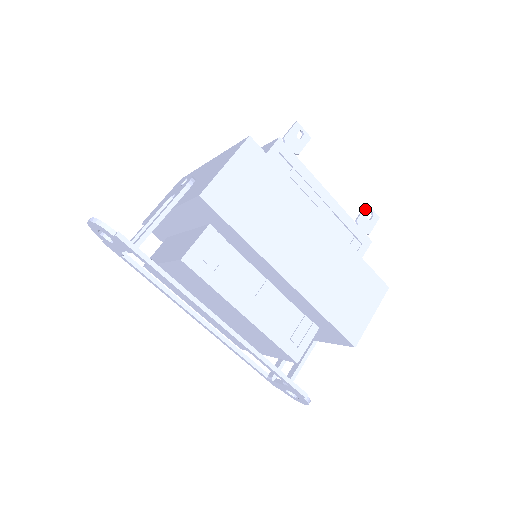
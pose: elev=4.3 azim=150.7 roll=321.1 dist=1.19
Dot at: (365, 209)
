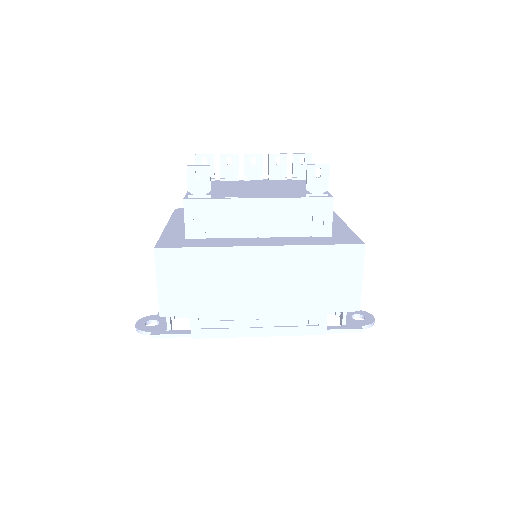
Dot at: (308, 172)
